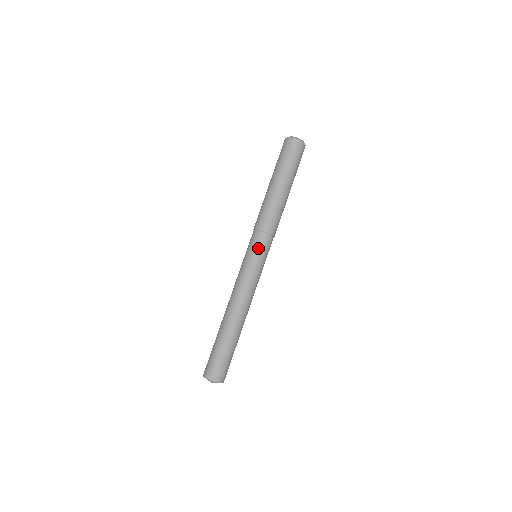
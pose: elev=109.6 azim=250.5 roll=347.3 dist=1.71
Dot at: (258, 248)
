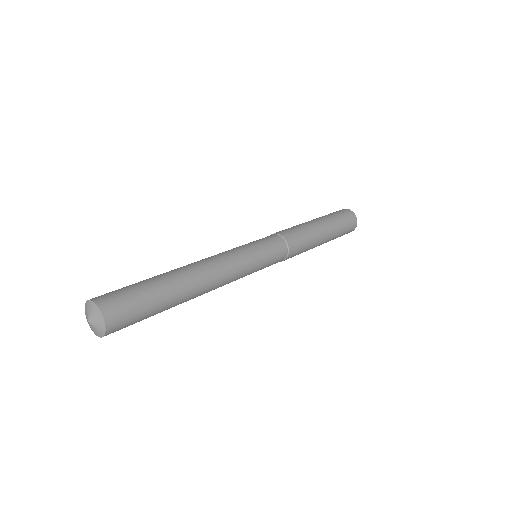
Dot at: (262, 240)
